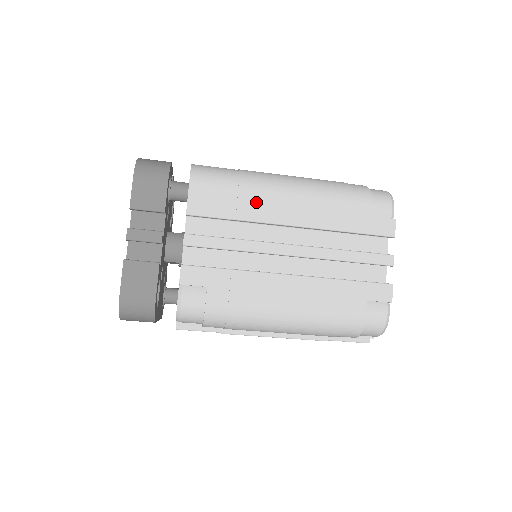
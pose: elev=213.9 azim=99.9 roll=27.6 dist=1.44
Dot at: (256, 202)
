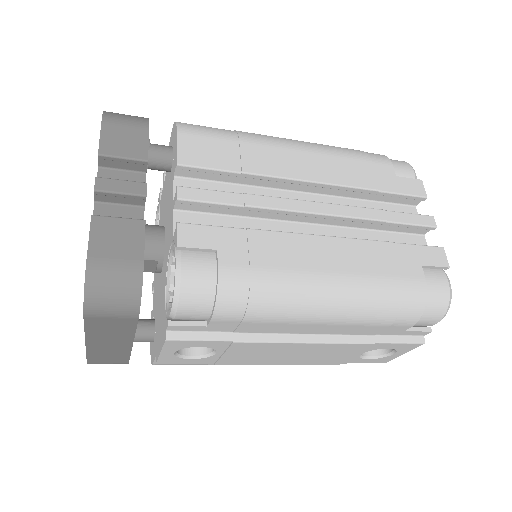
Dot at: (263, 155)
